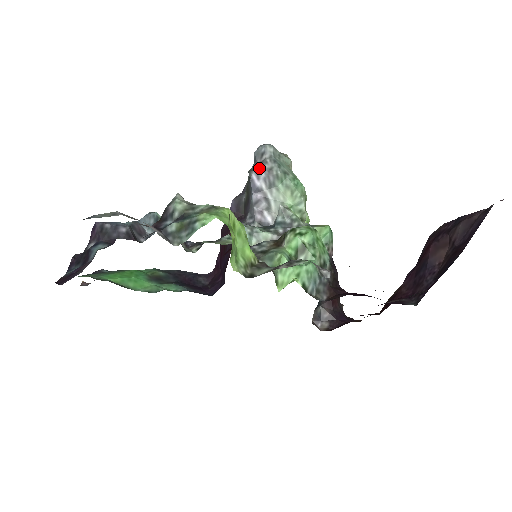
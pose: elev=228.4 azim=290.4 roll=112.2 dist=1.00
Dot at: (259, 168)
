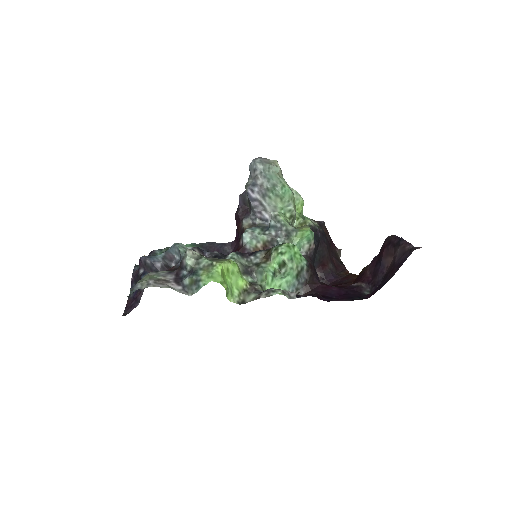
Dot at: (253, 184)
